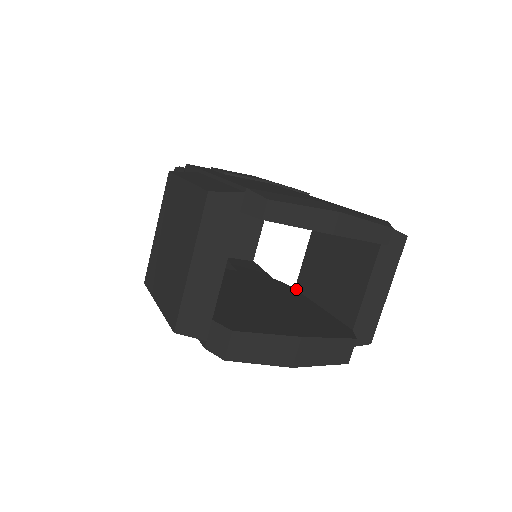
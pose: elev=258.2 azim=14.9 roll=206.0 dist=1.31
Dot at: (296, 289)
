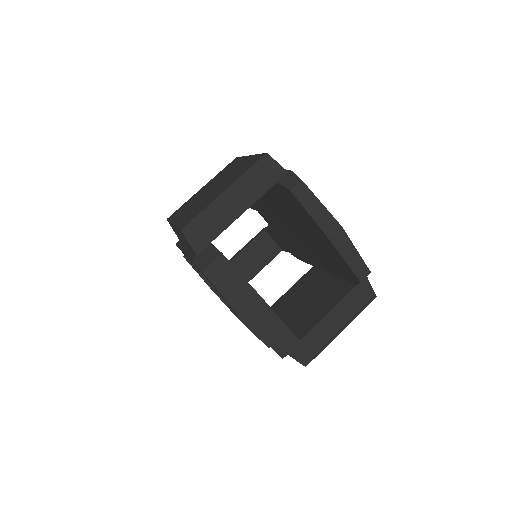
Dot at: occluded
